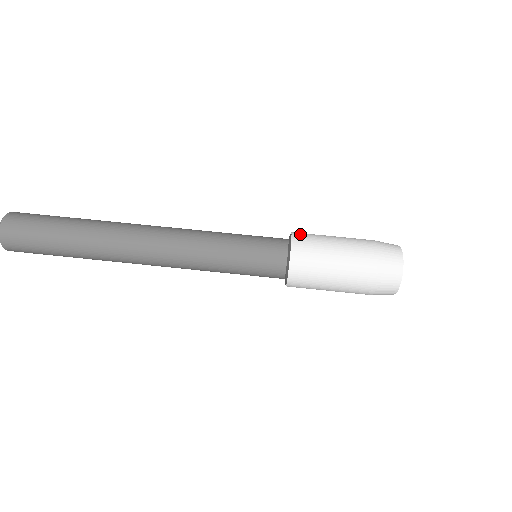
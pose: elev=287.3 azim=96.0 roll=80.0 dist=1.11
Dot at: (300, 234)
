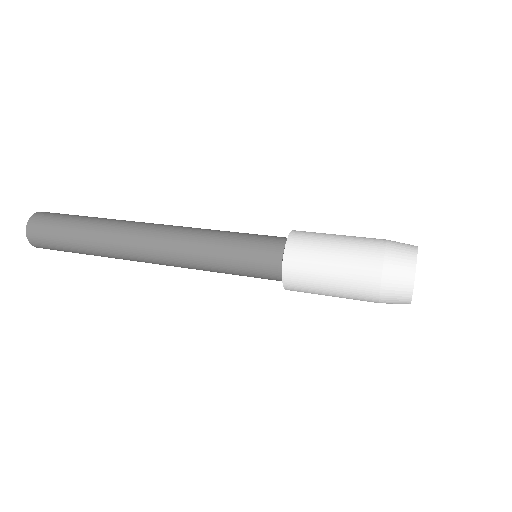
Dot at: (303, 231)
